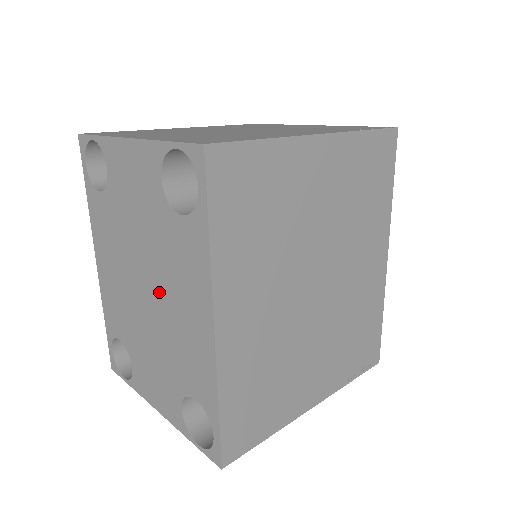
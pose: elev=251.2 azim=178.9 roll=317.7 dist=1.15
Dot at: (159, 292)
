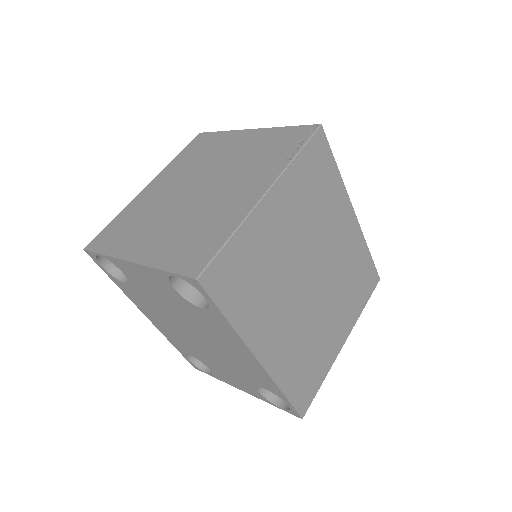
Dot at: (207, 339)
